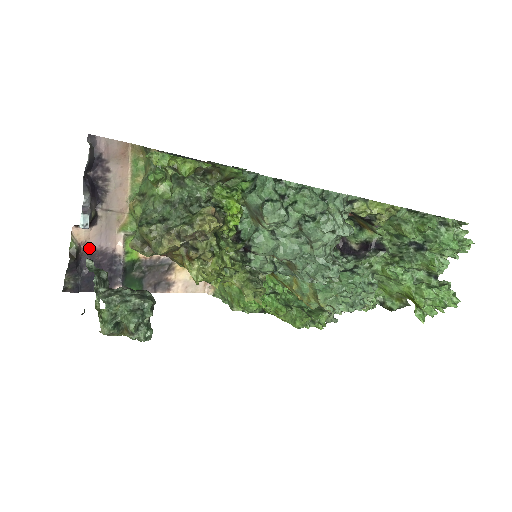
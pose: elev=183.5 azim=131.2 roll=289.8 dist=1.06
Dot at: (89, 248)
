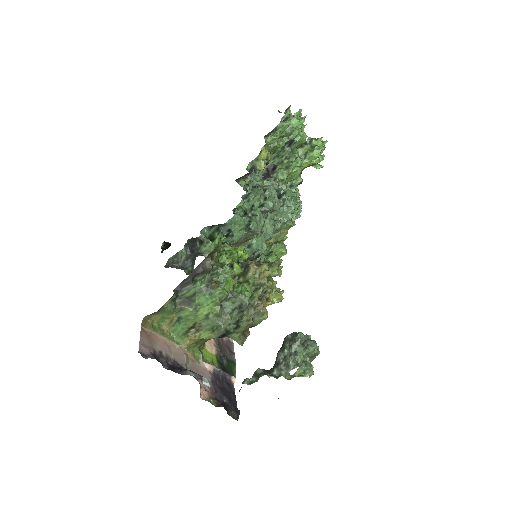
Dot at: (211, 391)
